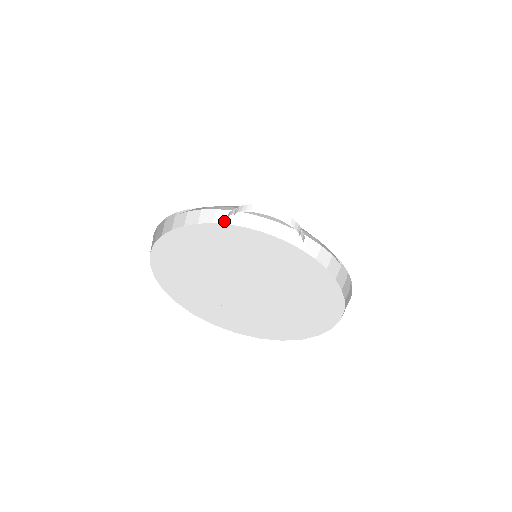
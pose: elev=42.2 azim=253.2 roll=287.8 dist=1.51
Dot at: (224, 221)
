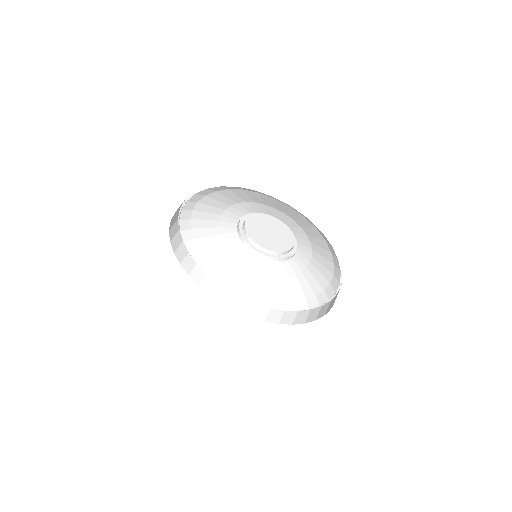
Dot at: (179, 259)
